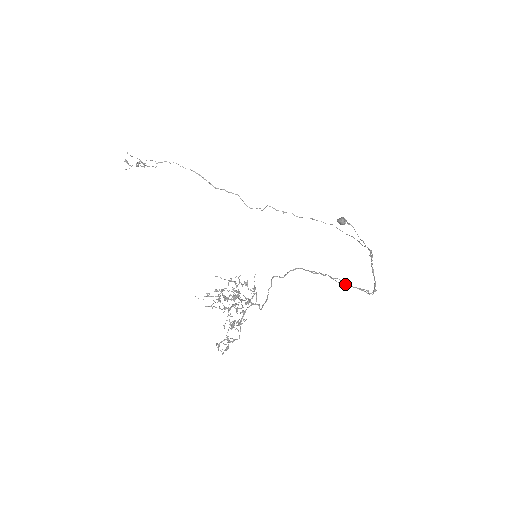
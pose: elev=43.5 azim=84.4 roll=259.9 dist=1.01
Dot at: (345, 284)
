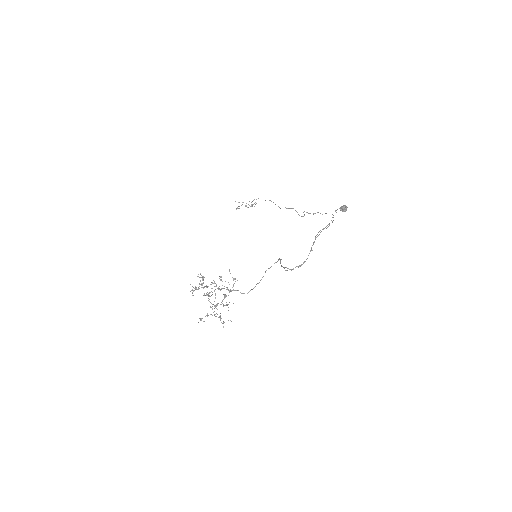
Dot at: (281, 265)
